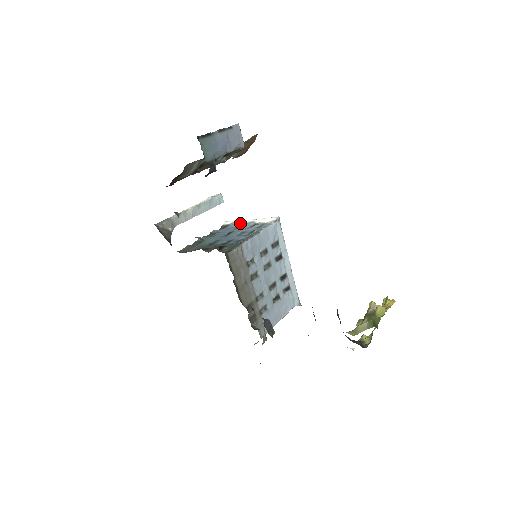
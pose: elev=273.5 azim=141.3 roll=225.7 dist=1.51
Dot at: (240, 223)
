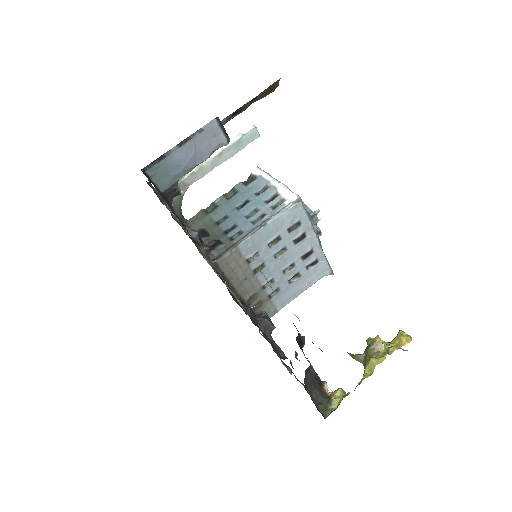
Dot at: (265, 182)
